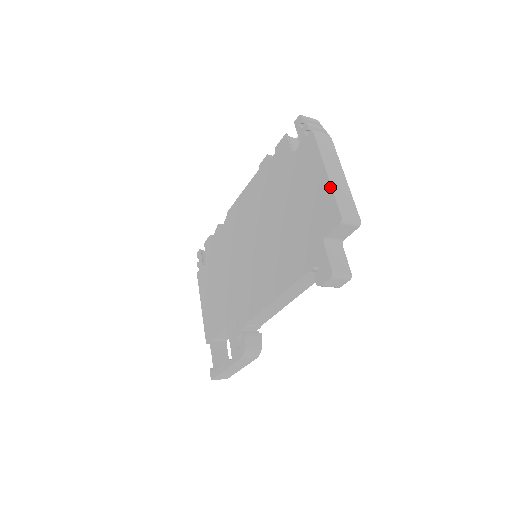
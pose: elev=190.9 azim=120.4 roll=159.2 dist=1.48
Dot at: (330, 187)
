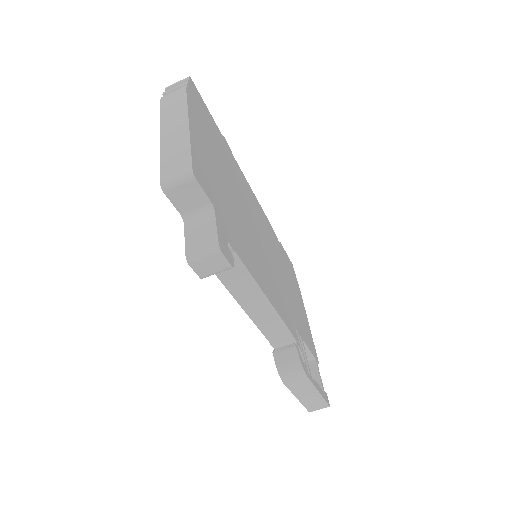
Dot at: (160, 153)
